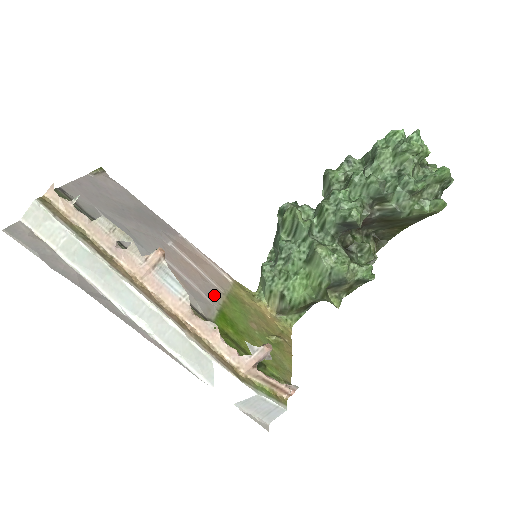
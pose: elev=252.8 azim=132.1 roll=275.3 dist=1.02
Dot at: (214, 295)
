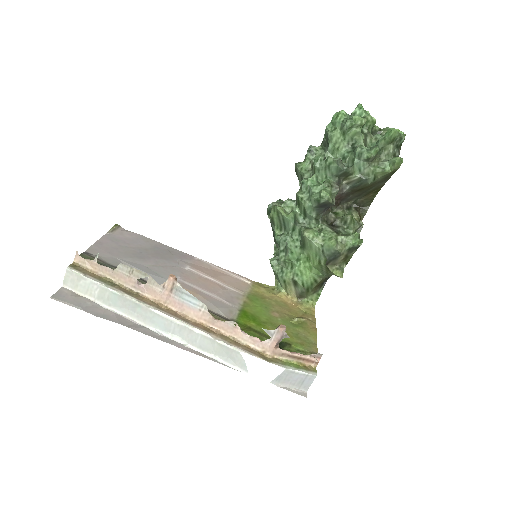
Dot at: (234, 299)
